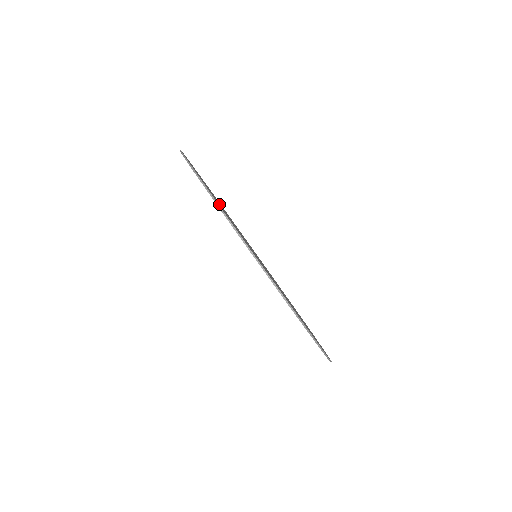
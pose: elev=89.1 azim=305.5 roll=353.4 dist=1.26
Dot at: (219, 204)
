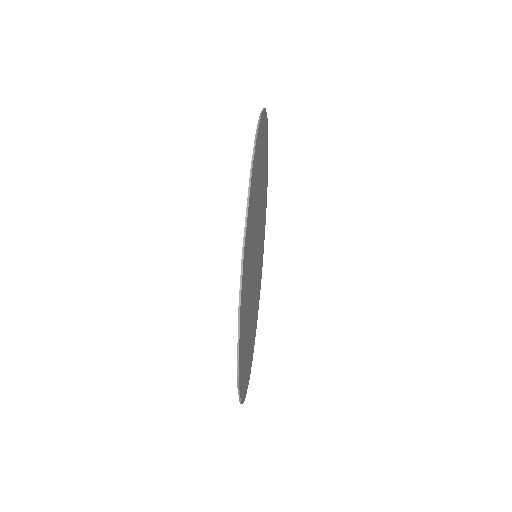
Dot at: (255, 201)
